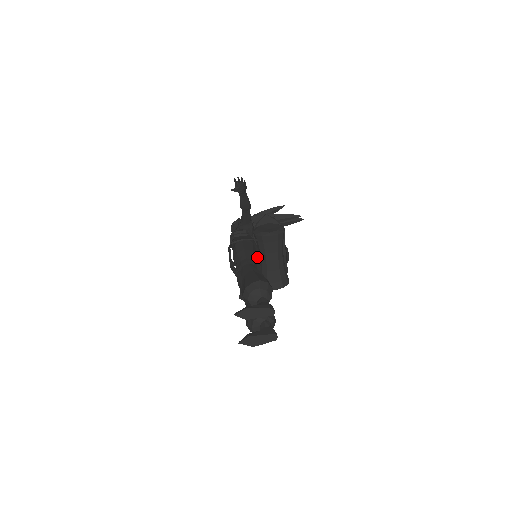
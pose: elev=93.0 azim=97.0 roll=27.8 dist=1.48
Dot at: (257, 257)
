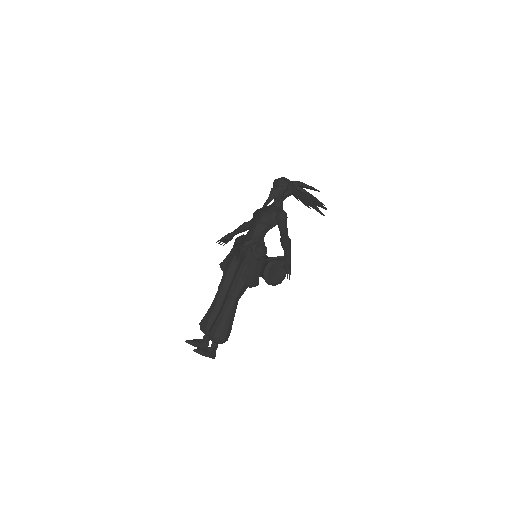
Dot at: occluded
